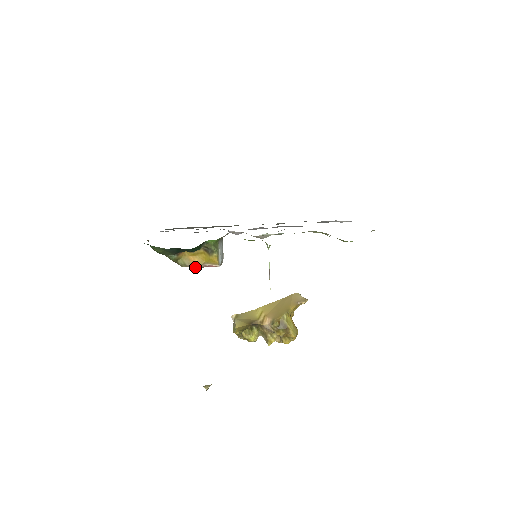
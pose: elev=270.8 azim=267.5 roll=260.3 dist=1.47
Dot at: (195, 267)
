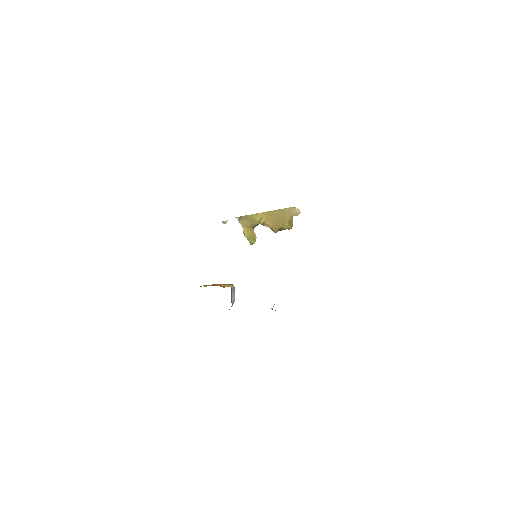
Dot at: occluded
